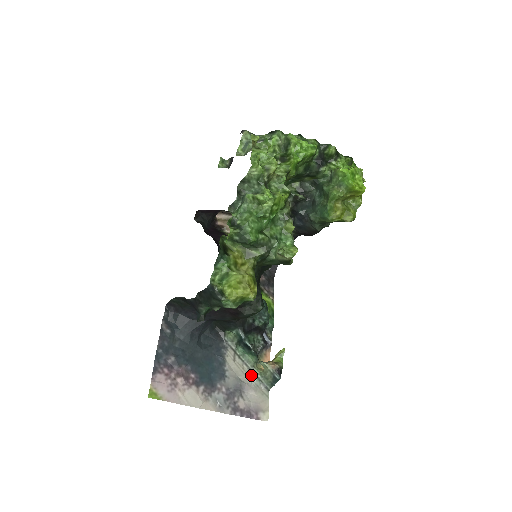
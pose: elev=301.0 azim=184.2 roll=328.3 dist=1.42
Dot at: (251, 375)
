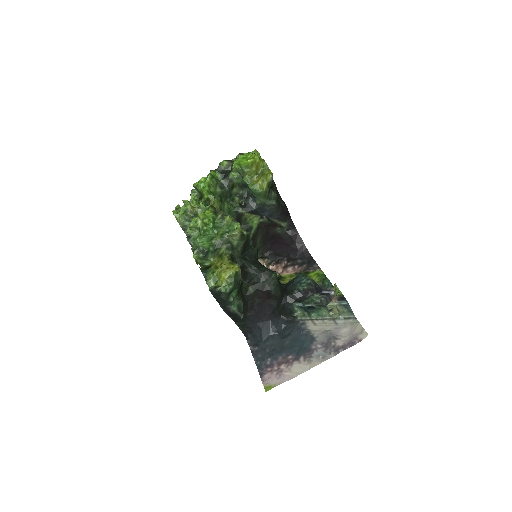
Dot at: (334, 322)
